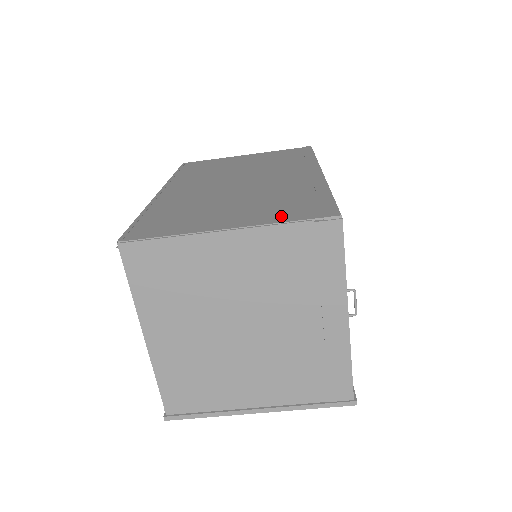
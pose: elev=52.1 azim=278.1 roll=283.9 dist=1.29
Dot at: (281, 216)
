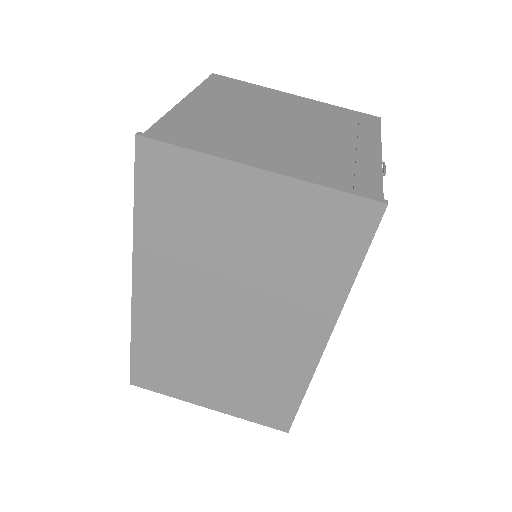
Dot at: occluded
